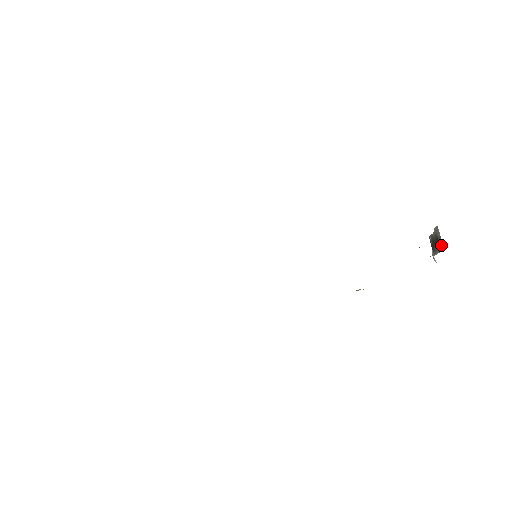
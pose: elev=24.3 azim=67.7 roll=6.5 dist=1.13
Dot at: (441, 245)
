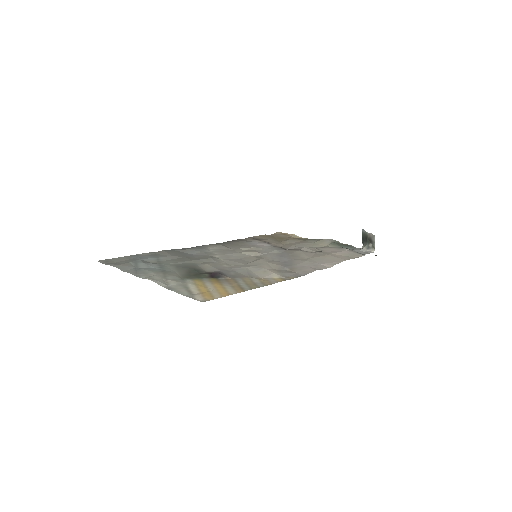
Dot at: (373, 247)
